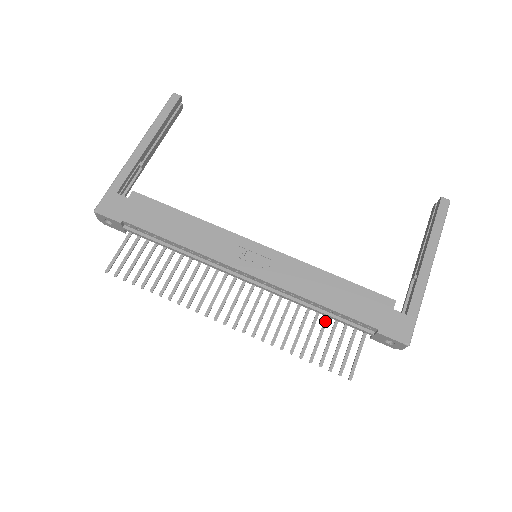
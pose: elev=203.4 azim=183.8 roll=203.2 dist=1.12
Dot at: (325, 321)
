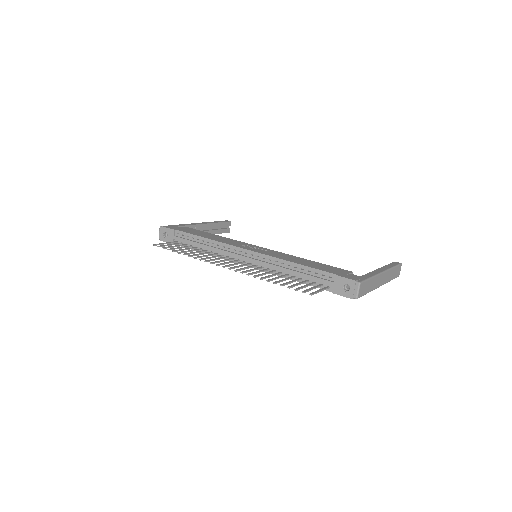
Dot at: (298, 279)
